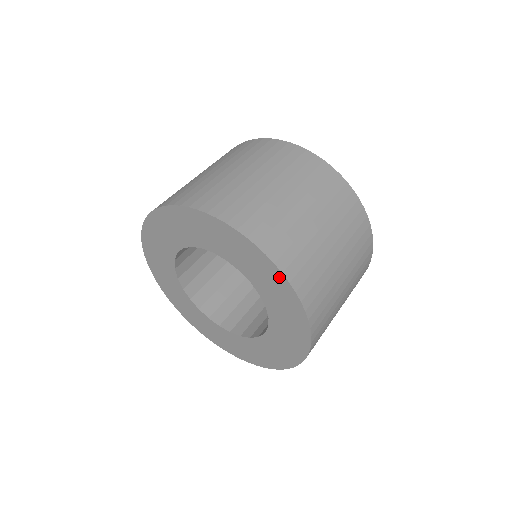
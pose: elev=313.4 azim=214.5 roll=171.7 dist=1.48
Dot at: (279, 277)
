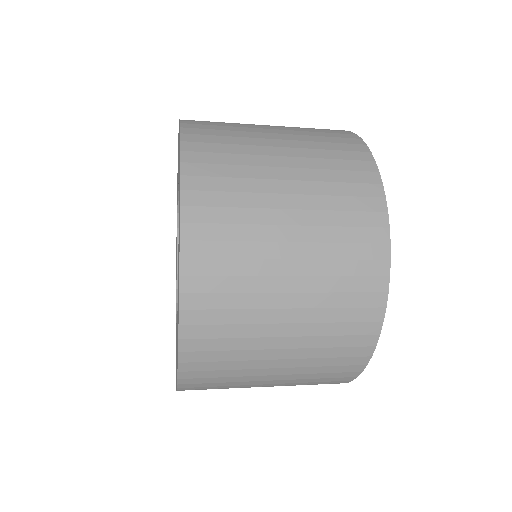
Dot at: (179, 131)
